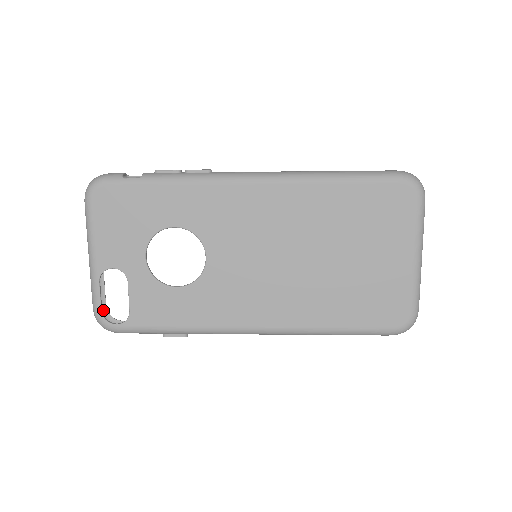
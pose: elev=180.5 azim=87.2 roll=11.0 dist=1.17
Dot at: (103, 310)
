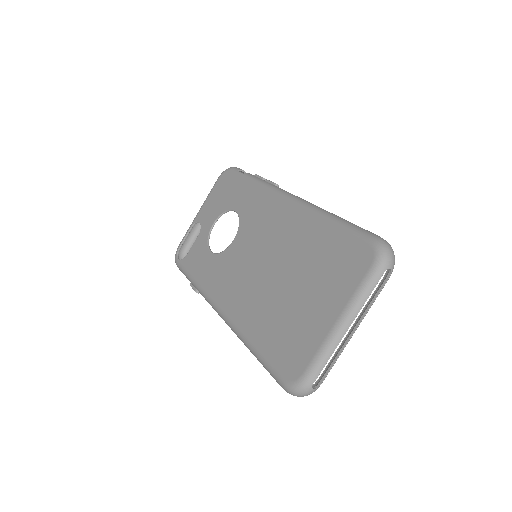
Dot at: occluded
